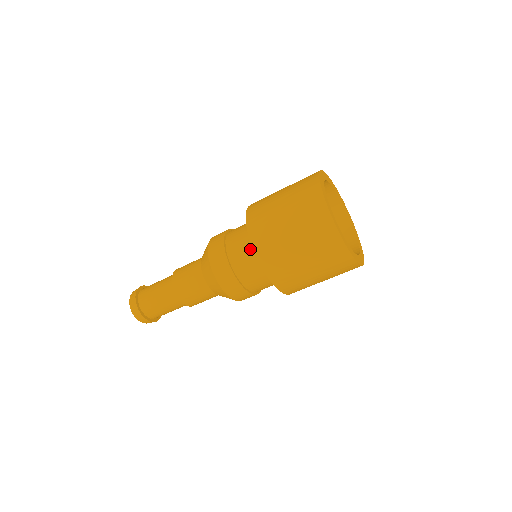
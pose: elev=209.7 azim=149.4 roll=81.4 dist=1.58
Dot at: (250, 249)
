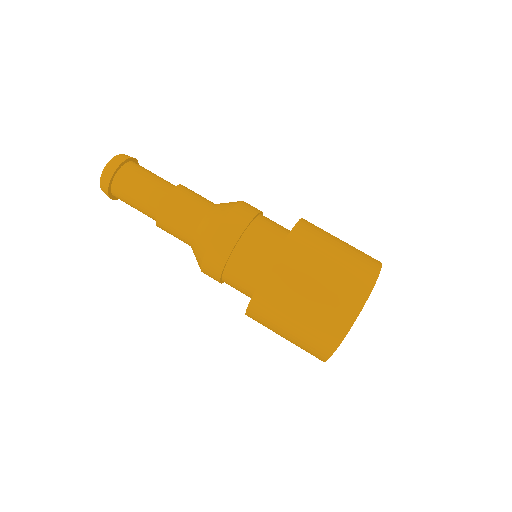
Dot at: (277, 237)
